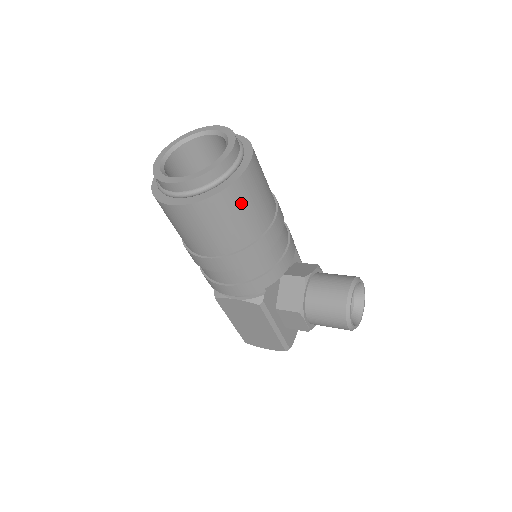
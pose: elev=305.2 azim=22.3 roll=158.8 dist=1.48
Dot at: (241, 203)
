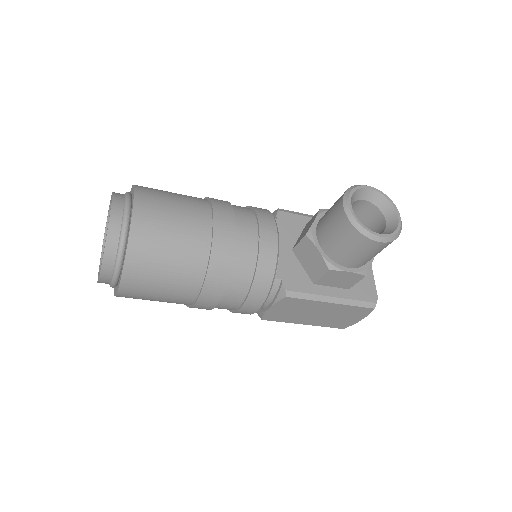
Dot at: (157, 241)
